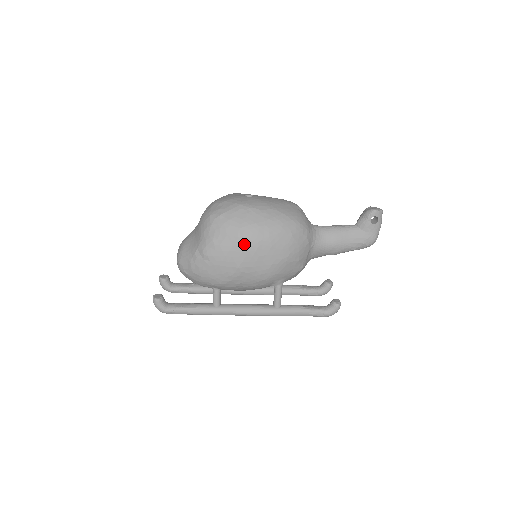
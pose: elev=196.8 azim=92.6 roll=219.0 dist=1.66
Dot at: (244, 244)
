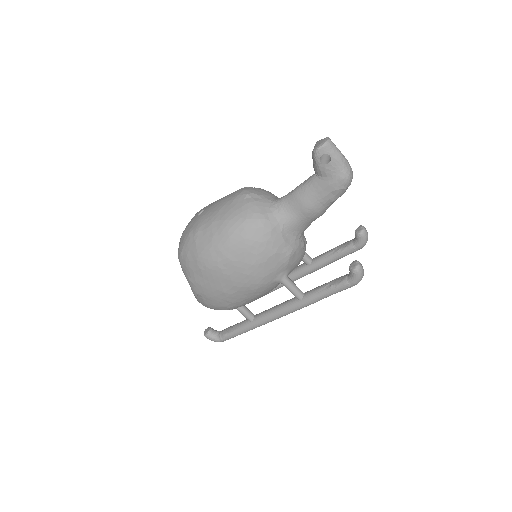
Dot at: (209, 273)
